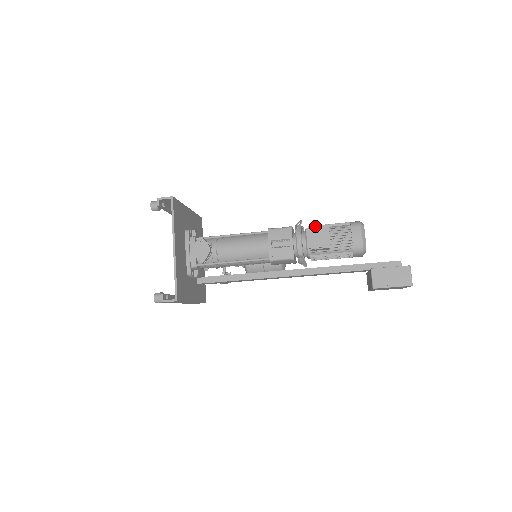
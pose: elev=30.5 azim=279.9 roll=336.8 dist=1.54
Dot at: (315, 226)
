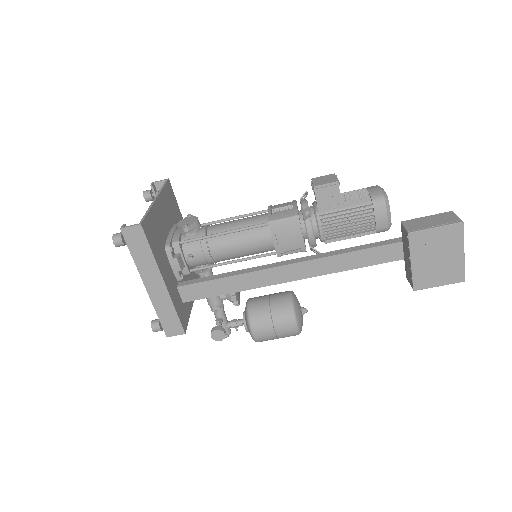
Dot at: occluded
